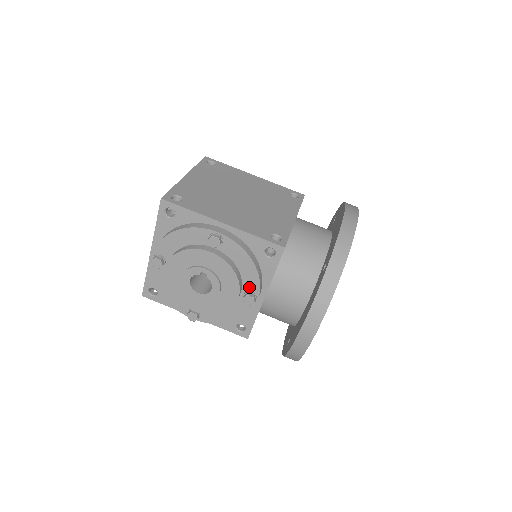
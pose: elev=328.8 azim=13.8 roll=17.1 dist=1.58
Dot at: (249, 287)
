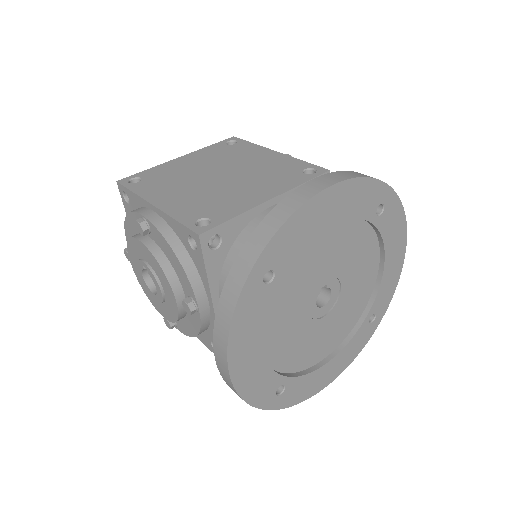
Dot at: (187, 290)
